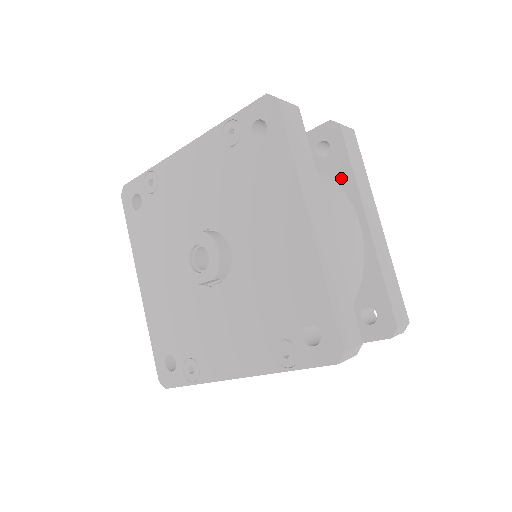
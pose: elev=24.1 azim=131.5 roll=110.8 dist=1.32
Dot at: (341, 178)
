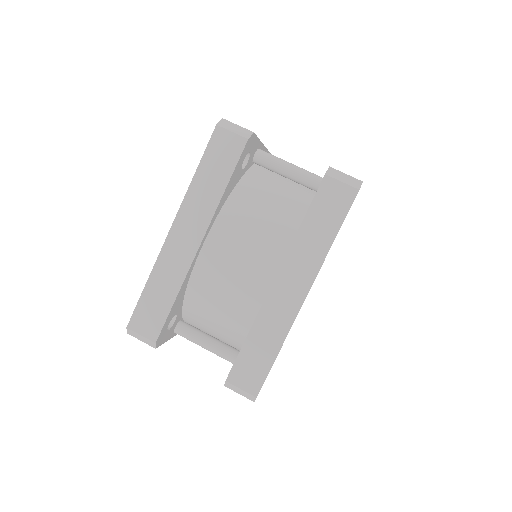
Dot at: occluded
